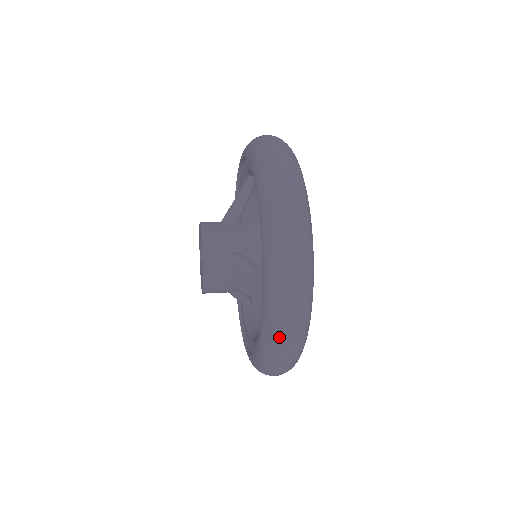
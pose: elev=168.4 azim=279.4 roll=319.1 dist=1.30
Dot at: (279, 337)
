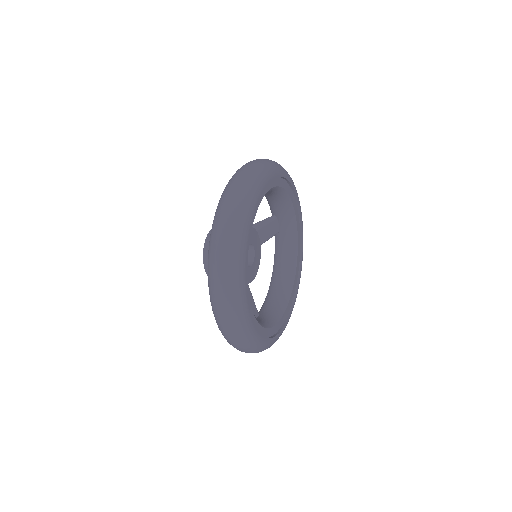
Dot at: (216, 228)
